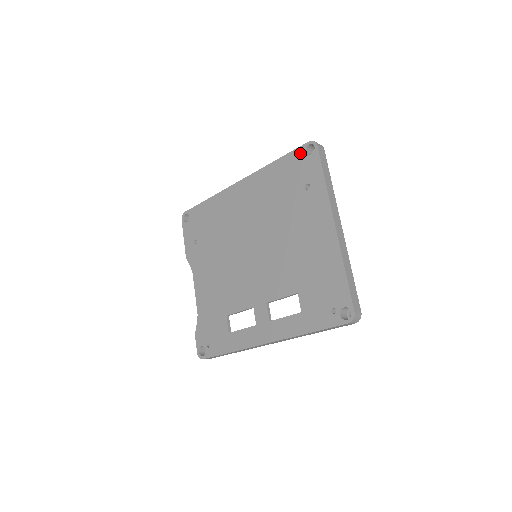
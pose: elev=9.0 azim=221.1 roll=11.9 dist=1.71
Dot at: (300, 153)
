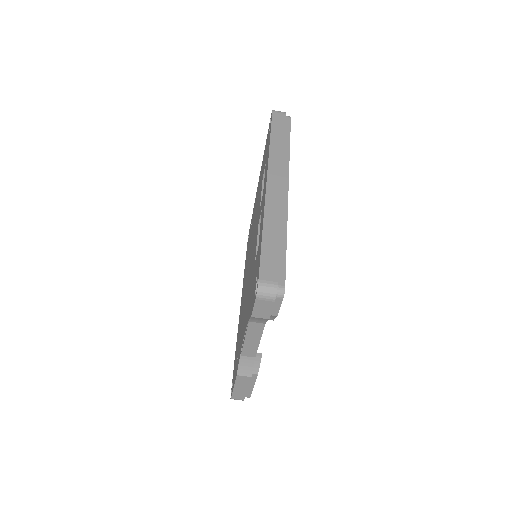
Dot at: occluded
